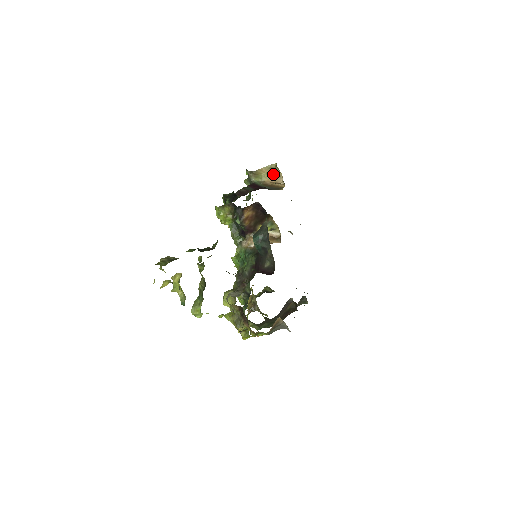
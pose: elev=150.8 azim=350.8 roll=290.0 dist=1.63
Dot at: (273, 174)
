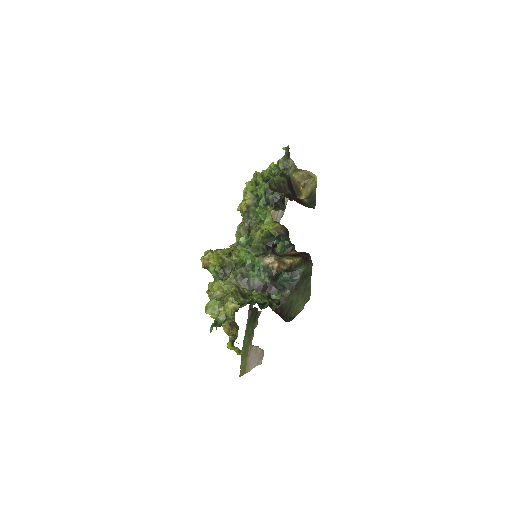
Dot at: (305, 177)
